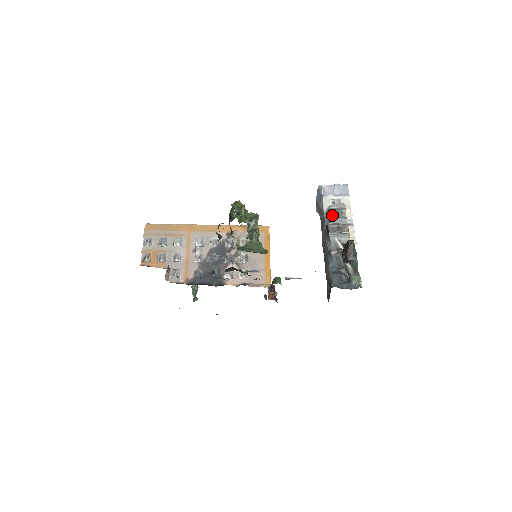
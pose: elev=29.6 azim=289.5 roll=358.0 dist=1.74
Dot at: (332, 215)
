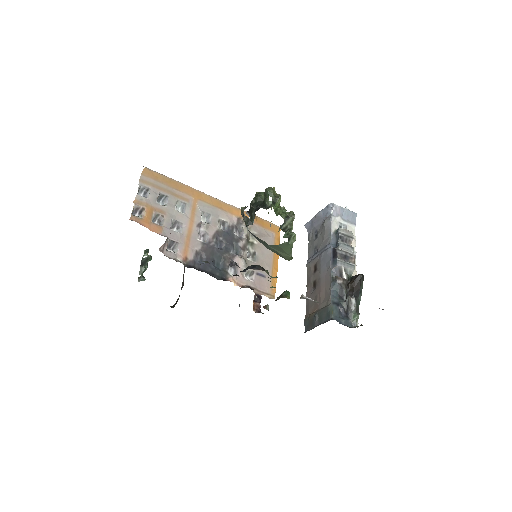
Dot at: (341, 240)
